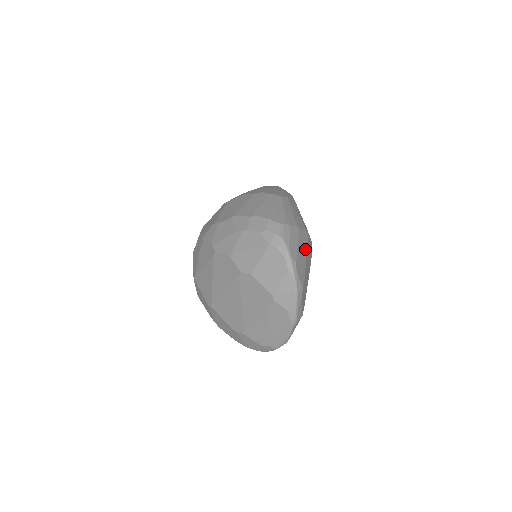
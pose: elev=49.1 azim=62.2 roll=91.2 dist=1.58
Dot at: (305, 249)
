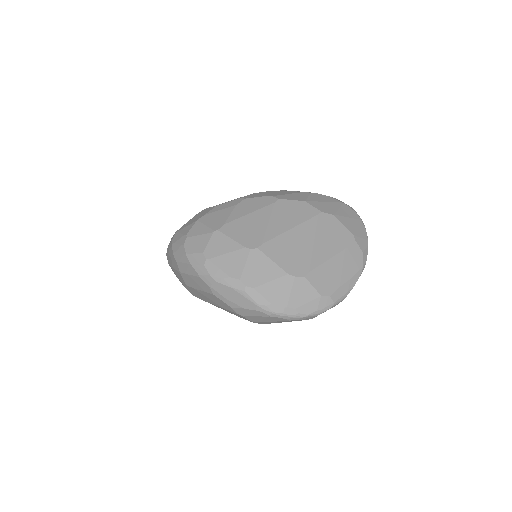
Dot at: occluded
